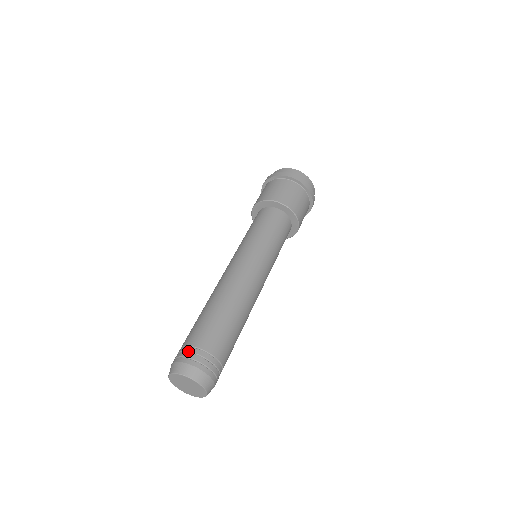
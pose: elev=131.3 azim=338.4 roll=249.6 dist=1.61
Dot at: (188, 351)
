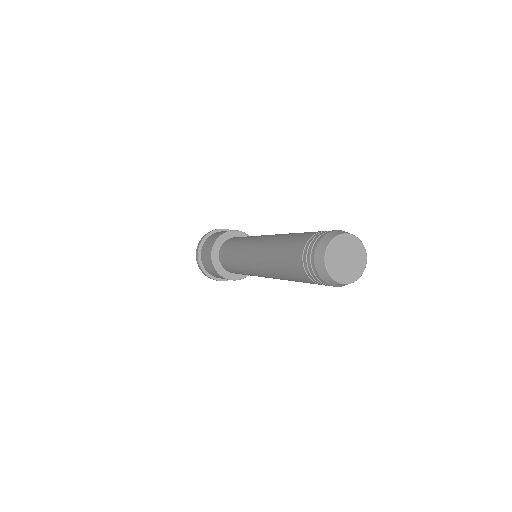
Dot at: occluded
